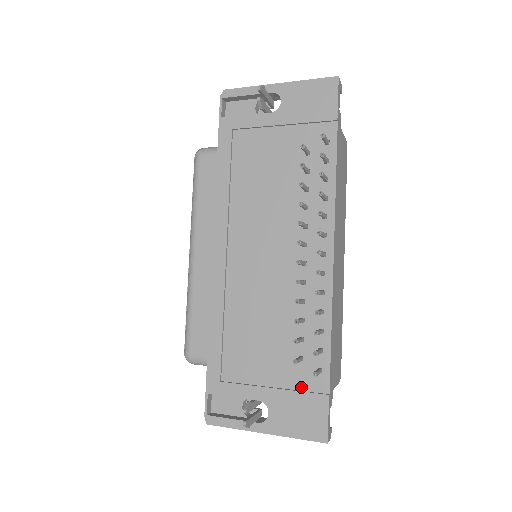
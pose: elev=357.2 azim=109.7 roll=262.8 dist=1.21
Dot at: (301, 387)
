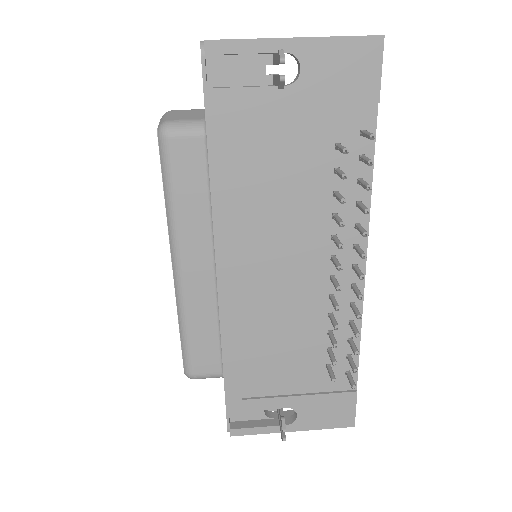
Dot at: (329, 389)
